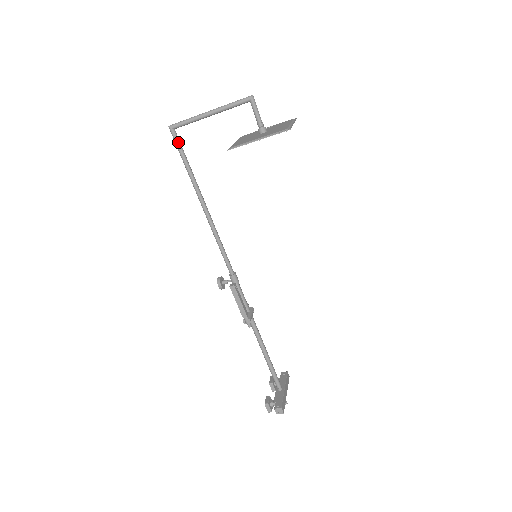
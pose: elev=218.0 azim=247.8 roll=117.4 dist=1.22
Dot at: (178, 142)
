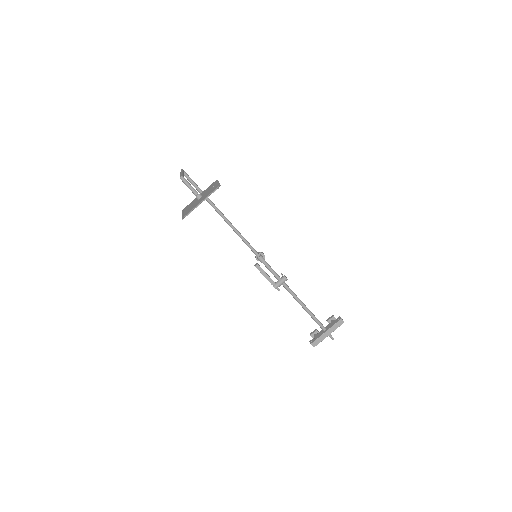
Dot at: (189, 180)
